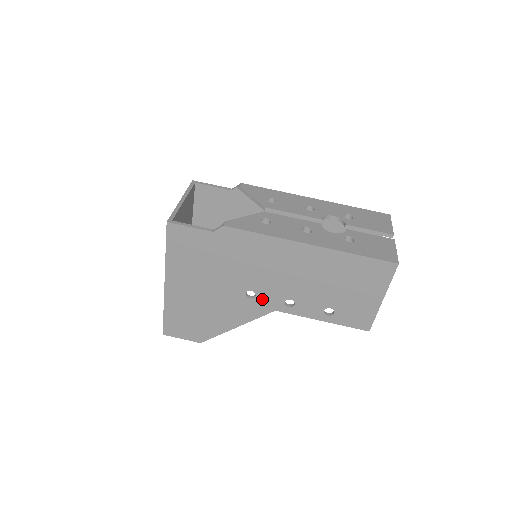
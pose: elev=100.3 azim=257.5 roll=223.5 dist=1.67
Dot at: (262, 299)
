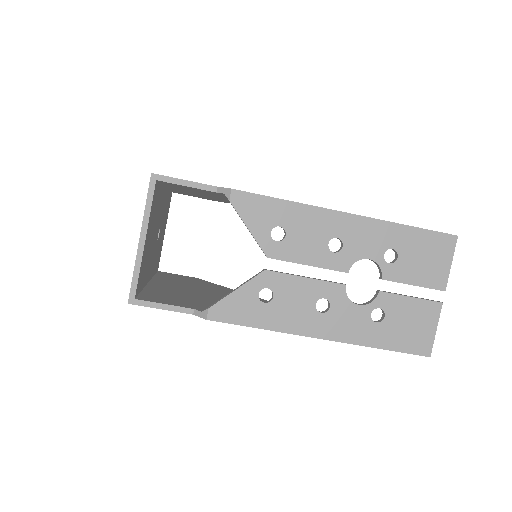
Dot at: occluded
